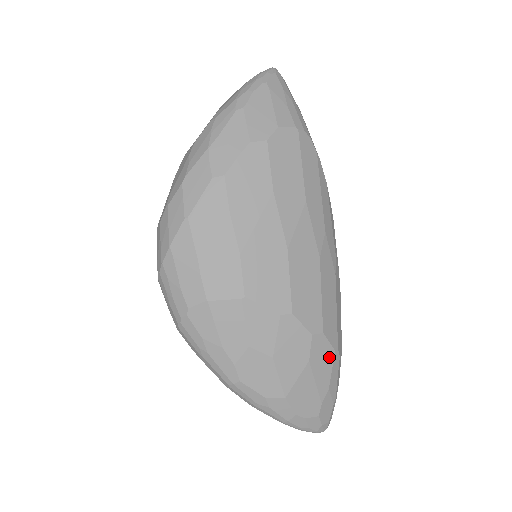
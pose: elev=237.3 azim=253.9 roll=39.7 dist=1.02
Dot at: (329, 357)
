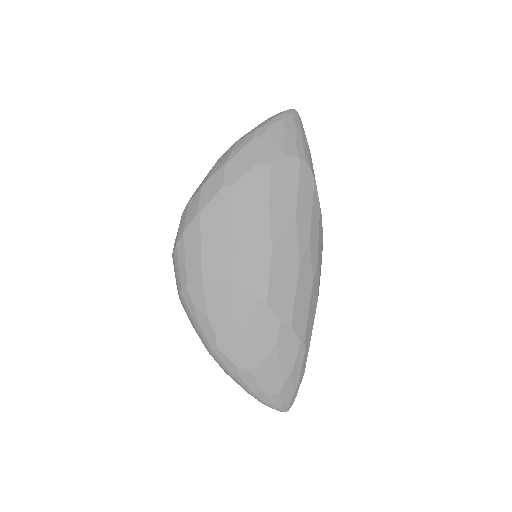
Dot at: (295, 346)
